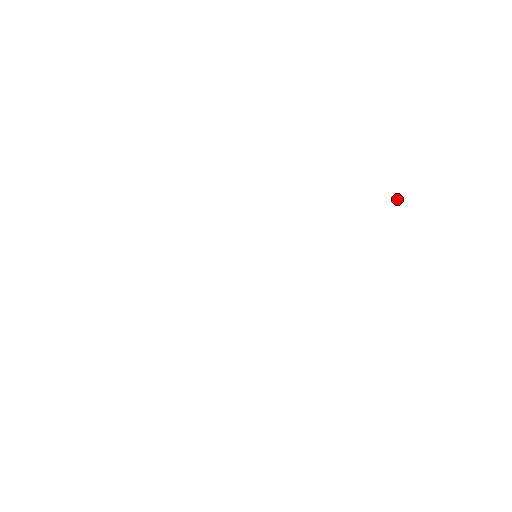
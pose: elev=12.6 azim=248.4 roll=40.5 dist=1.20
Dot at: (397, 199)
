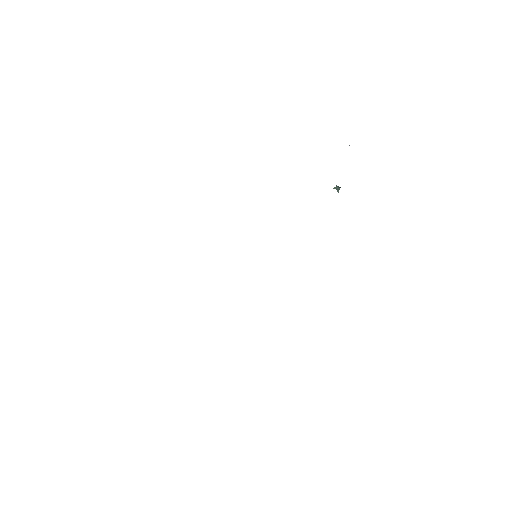
Dot at: occluded
